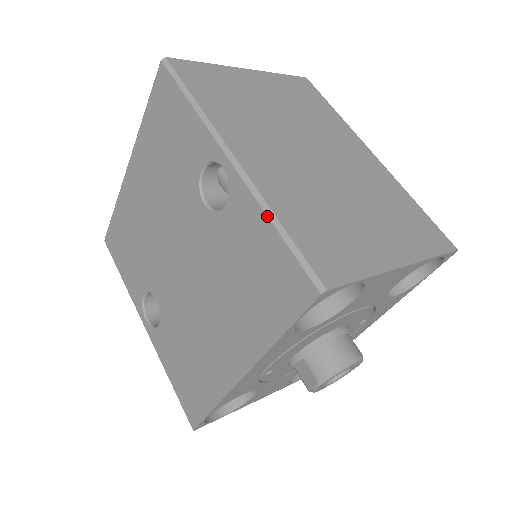
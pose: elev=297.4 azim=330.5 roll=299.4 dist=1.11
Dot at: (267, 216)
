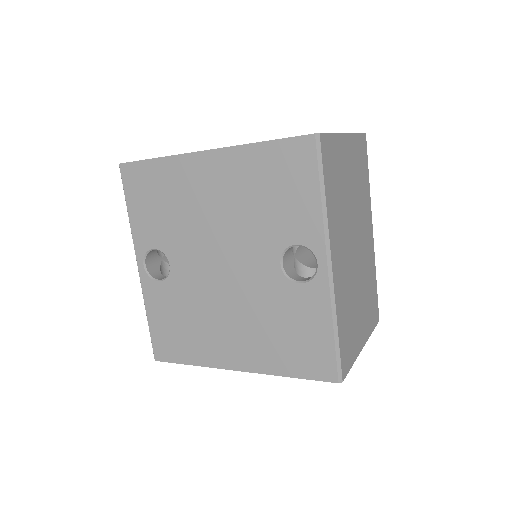
Dot at: (333, 321)
